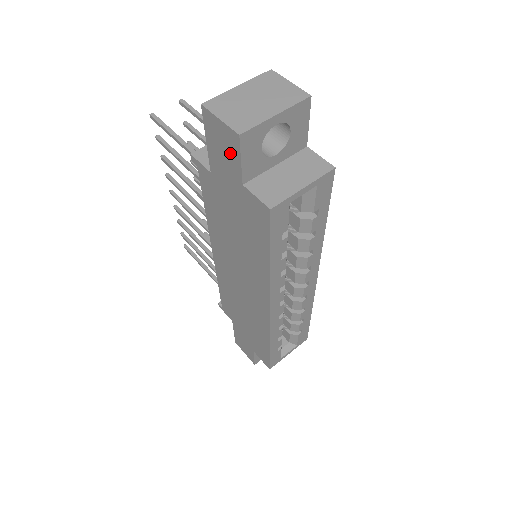
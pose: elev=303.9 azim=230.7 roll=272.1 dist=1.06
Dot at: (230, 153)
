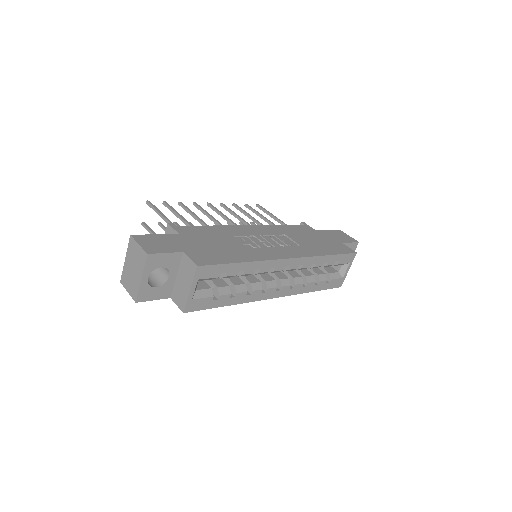
Dot at: occluded
